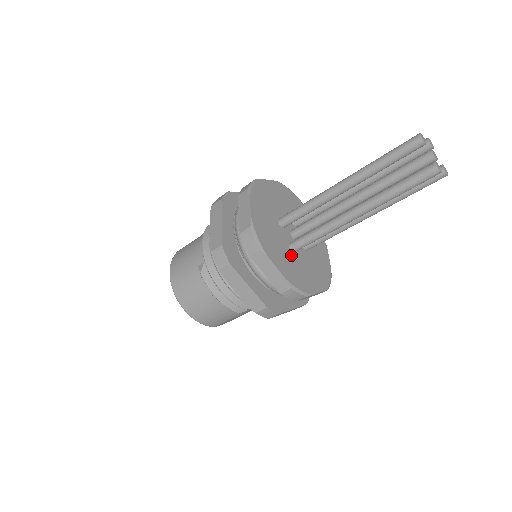
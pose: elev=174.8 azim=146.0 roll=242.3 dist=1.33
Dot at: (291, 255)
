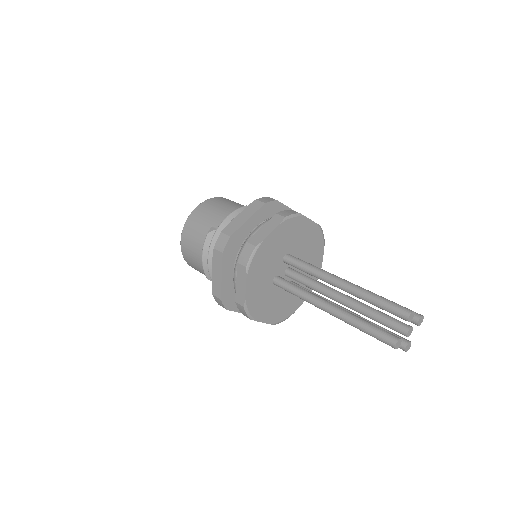
Dot at: (269, 285)
